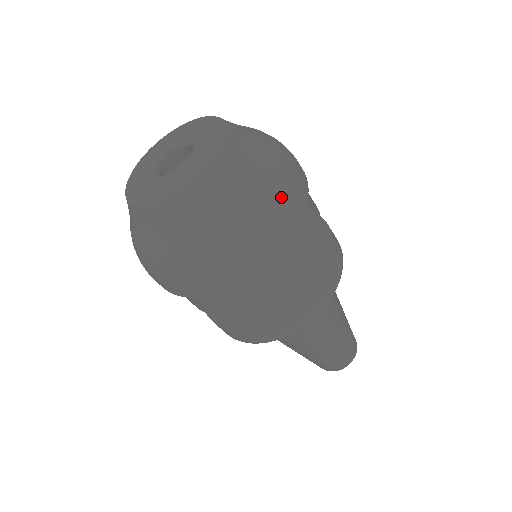
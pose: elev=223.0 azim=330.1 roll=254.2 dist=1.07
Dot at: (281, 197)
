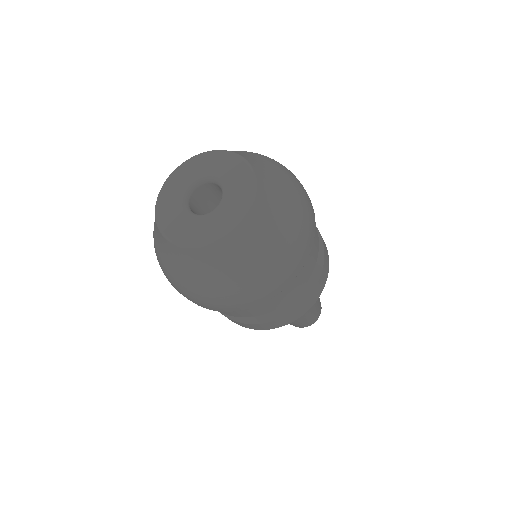
Dot at: (274, 276)
